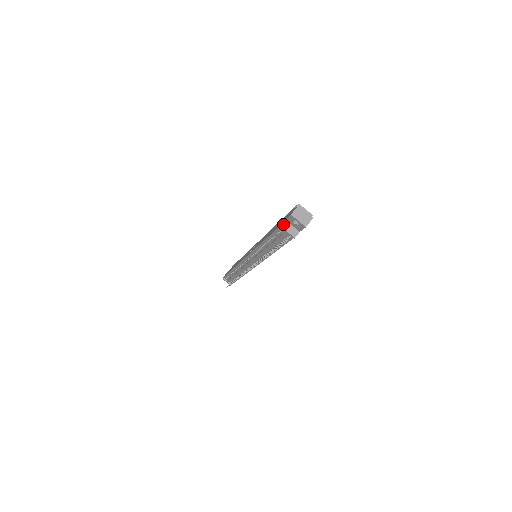
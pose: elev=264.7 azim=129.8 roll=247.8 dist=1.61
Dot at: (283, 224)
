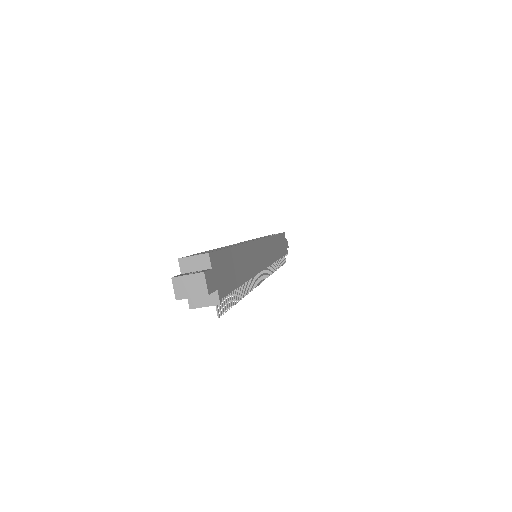
Dot at: (190, 304)
